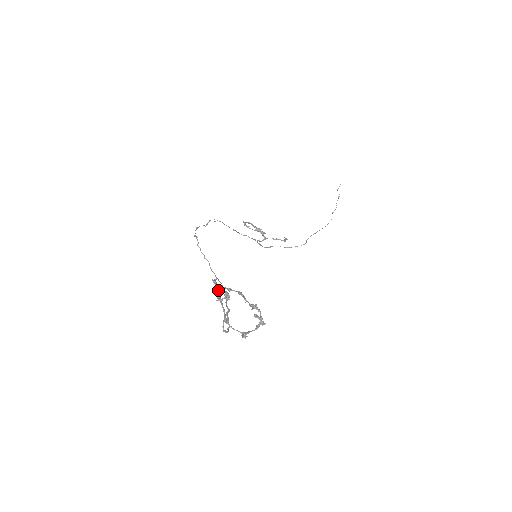
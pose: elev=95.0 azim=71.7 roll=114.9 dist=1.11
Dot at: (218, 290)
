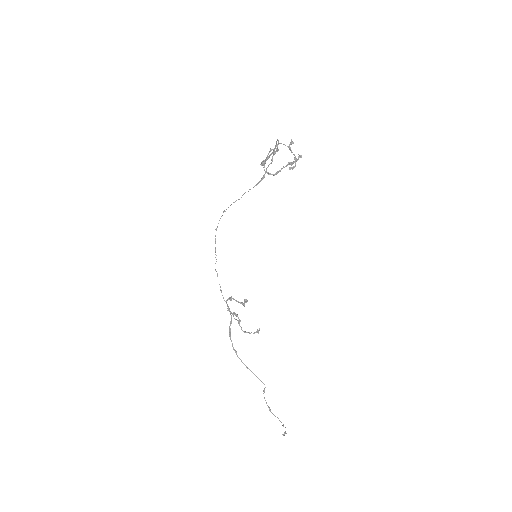
Dot at: (265, 161)
